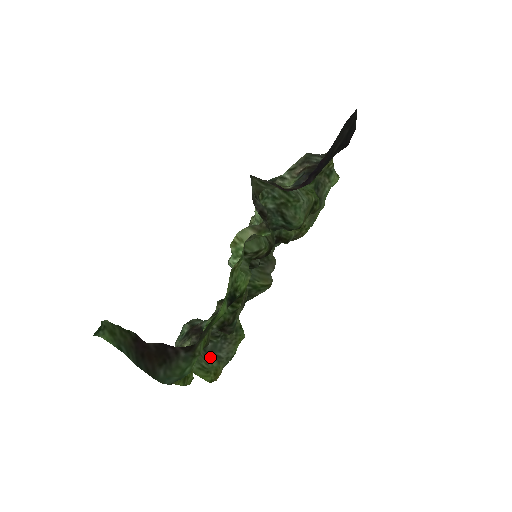
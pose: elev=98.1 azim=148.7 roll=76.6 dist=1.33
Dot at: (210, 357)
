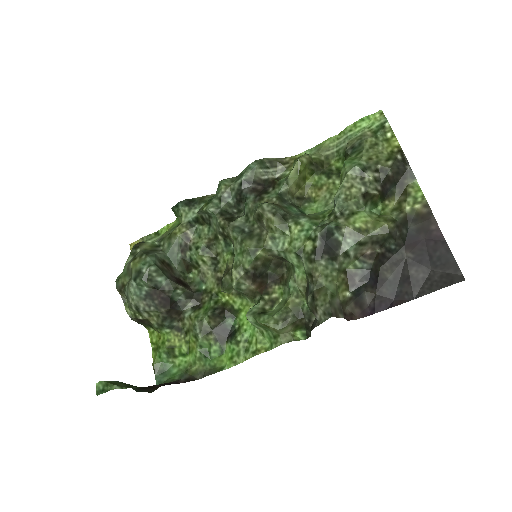
Dot at: occluded
